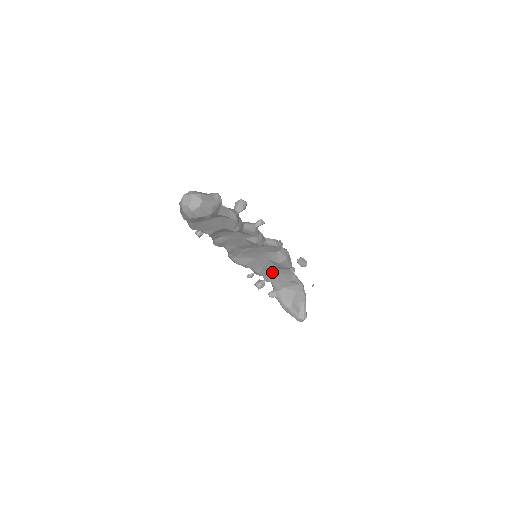
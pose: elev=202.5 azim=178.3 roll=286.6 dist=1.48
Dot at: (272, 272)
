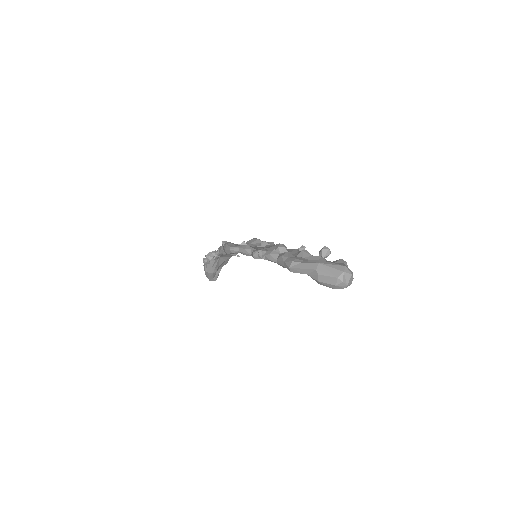
Dot at: occluded
